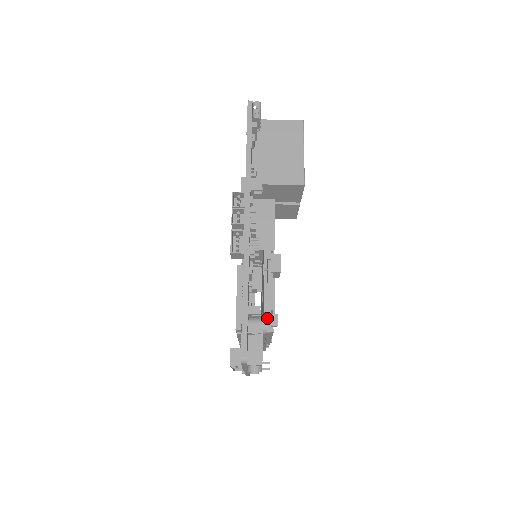
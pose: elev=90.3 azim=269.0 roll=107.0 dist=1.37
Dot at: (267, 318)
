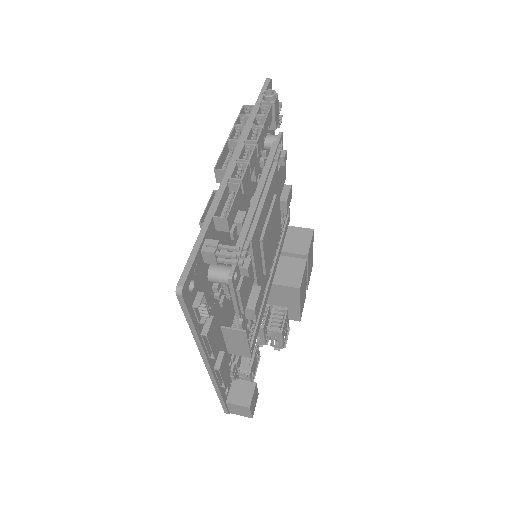
Dot at: occluded
